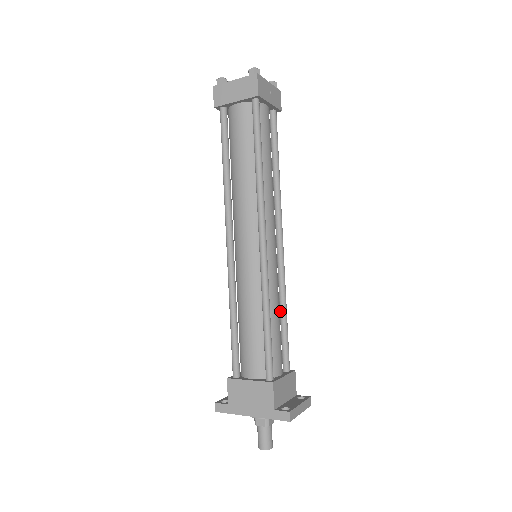
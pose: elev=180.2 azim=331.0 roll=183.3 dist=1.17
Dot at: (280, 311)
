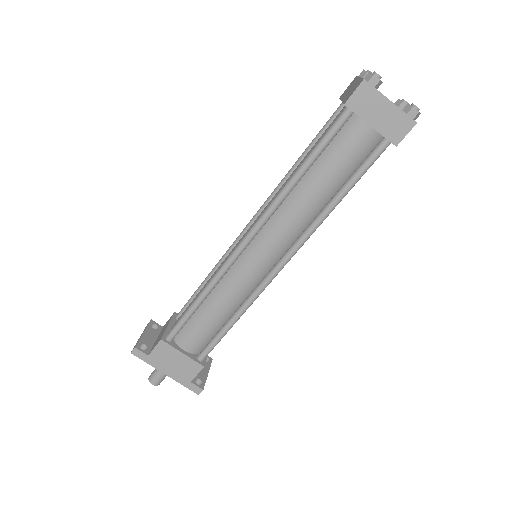
Dot at: occluded
